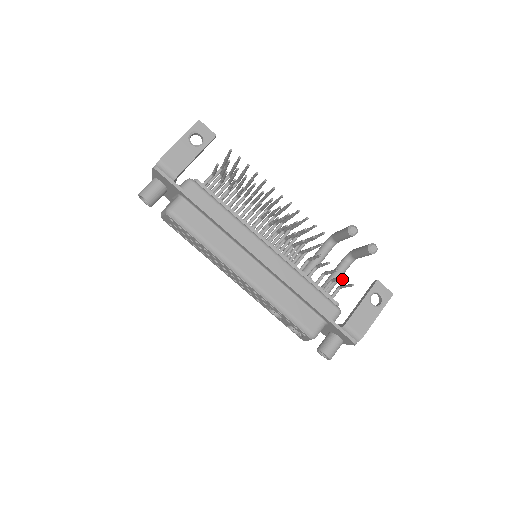
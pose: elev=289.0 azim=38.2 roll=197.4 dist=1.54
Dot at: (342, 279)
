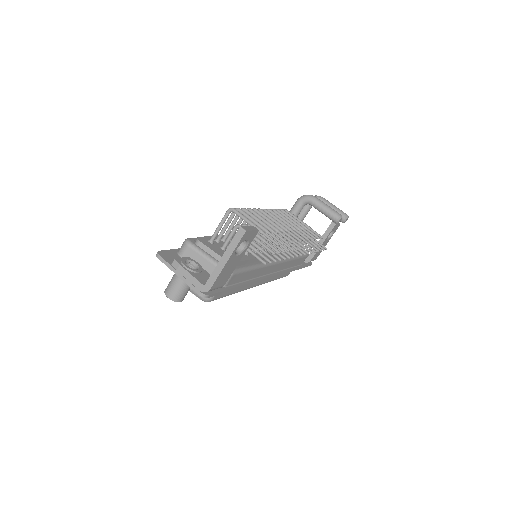
Dot at: (320, 247)
